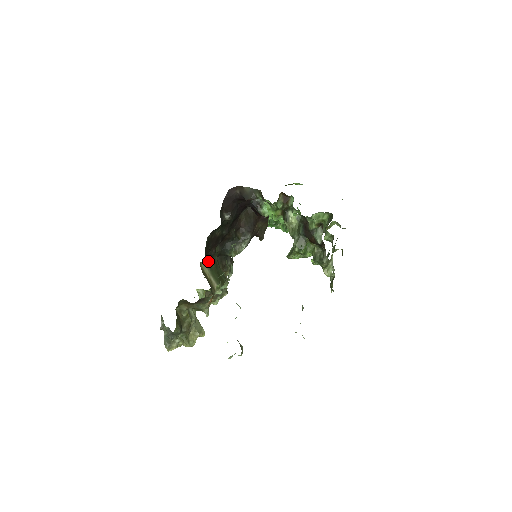
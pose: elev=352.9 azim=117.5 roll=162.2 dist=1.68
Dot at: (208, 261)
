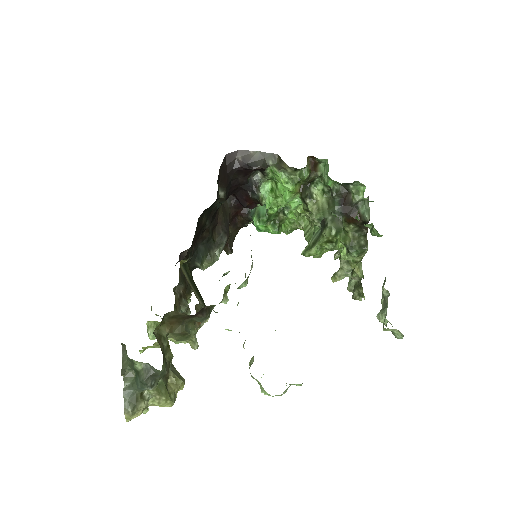
Dot at: (184, 264)
